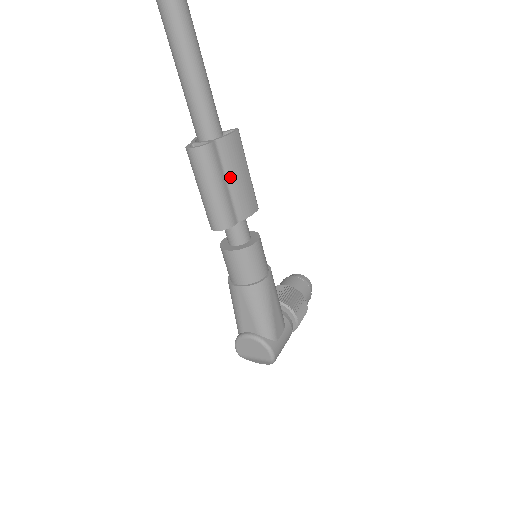
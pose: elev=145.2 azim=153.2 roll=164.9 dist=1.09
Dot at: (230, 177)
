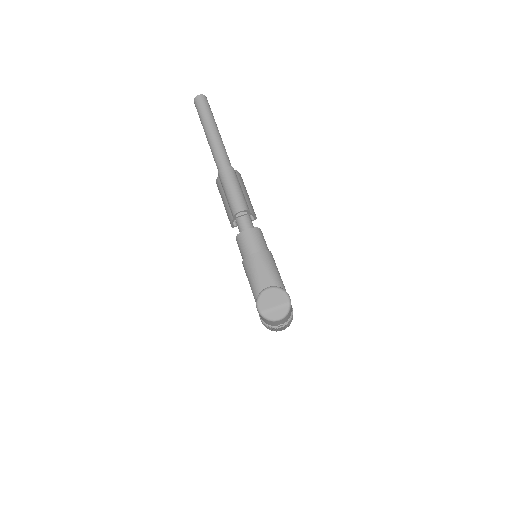
Dot at: (243, 189)
